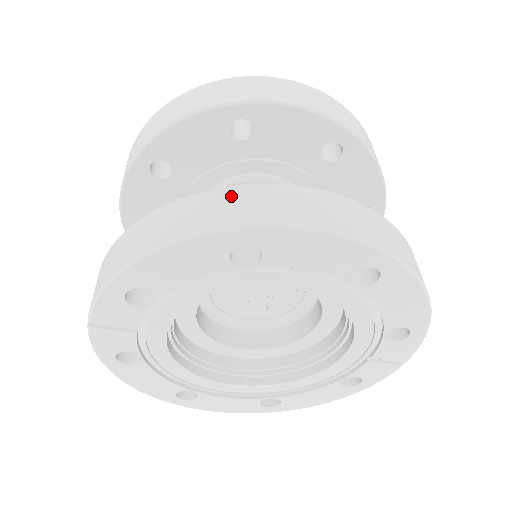
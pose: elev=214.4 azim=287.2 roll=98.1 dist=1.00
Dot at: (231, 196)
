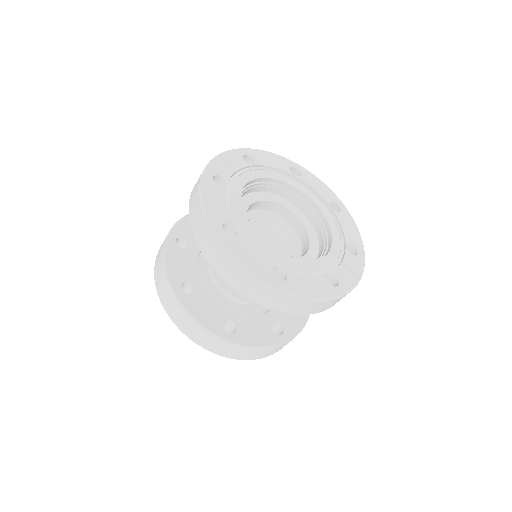
Dot at: occluded
